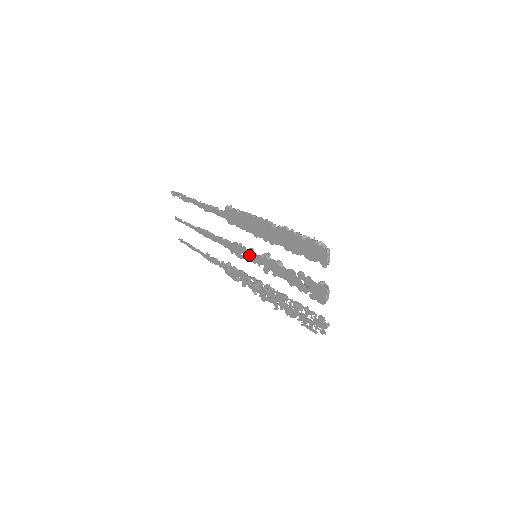
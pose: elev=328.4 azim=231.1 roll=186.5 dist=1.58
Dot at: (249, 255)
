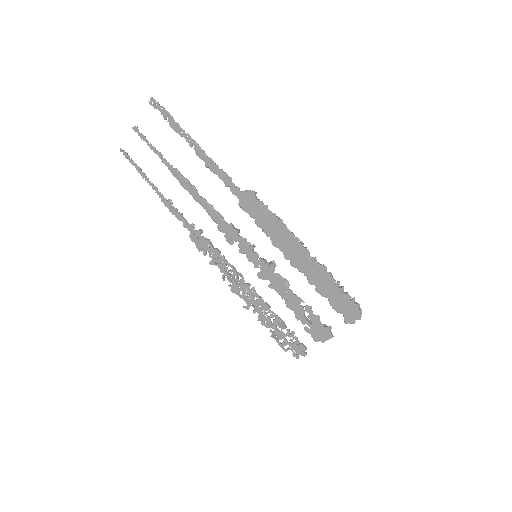
Dot at: (247, 250)
